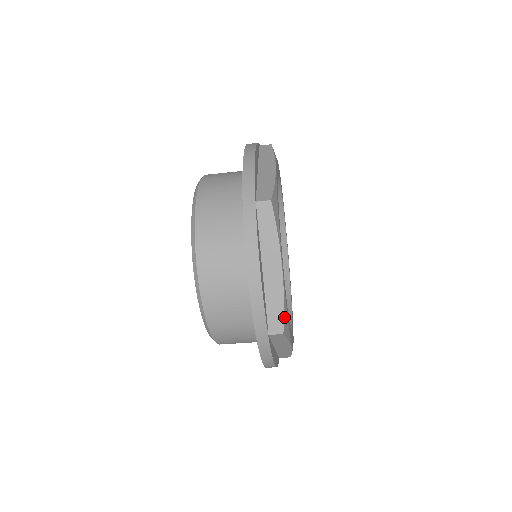
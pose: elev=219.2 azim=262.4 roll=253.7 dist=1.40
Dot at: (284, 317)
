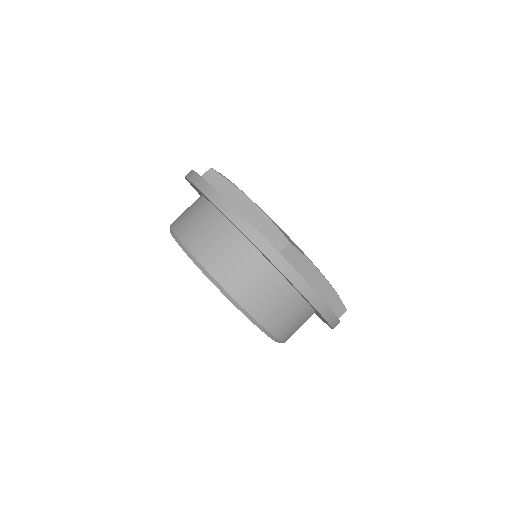
Dot at: (281, 232)
